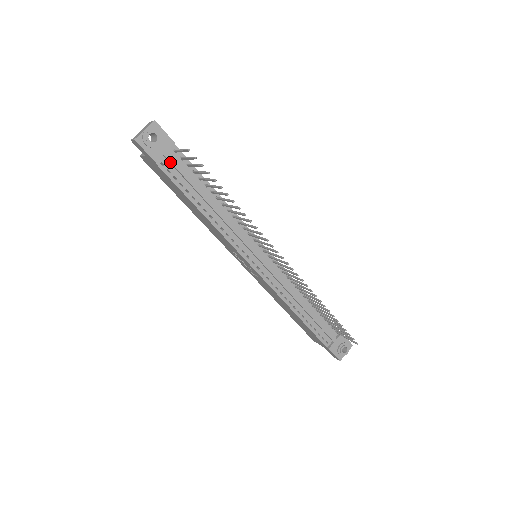
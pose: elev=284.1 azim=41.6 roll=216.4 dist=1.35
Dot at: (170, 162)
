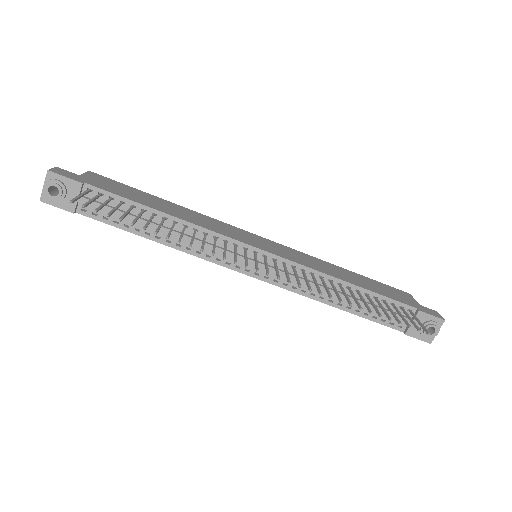
Dot at: (89, 205)
